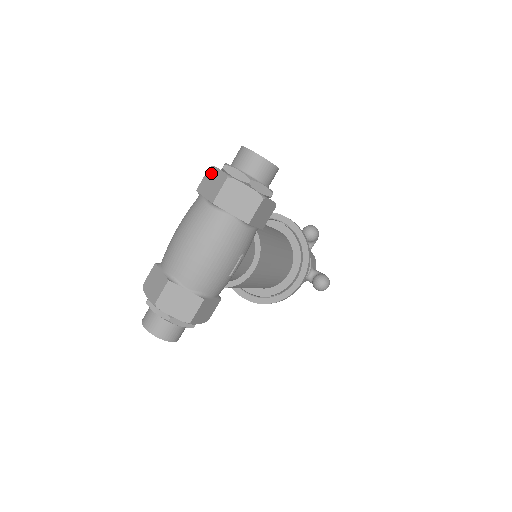
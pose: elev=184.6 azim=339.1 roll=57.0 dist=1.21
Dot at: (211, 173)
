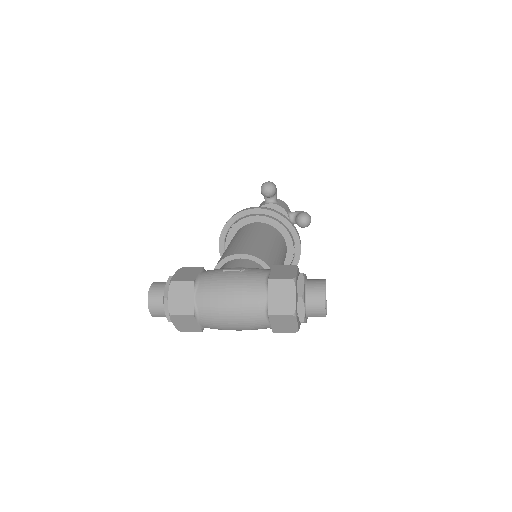
Dot at: (289, 288)
